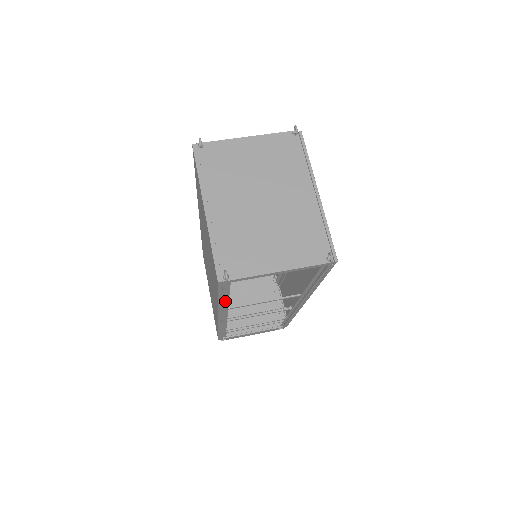
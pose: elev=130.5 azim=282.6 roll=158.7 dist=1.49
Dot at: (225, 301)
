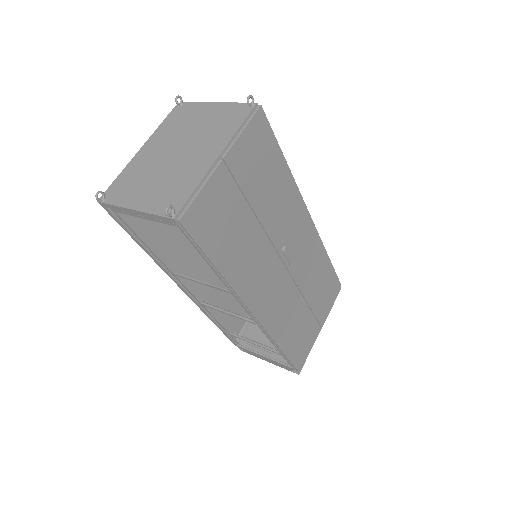
Dot at: (152, 252)
